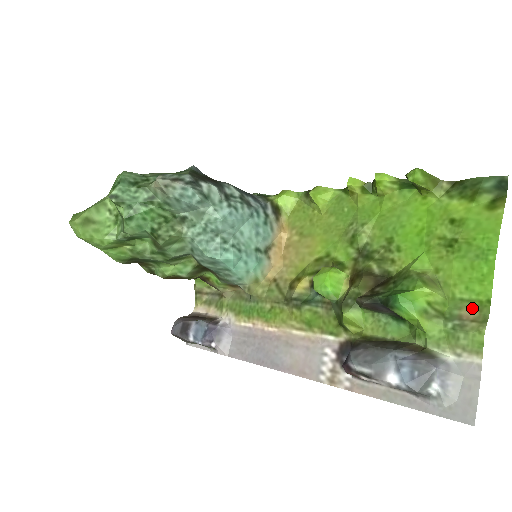
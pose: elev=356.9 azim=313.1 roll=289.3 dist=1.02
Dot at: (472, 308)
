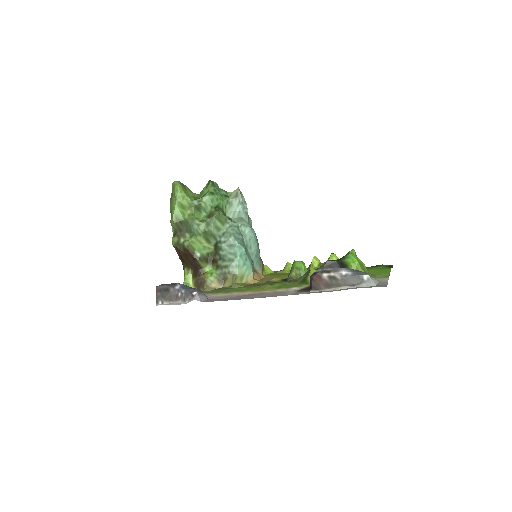
Dot at: occluded
